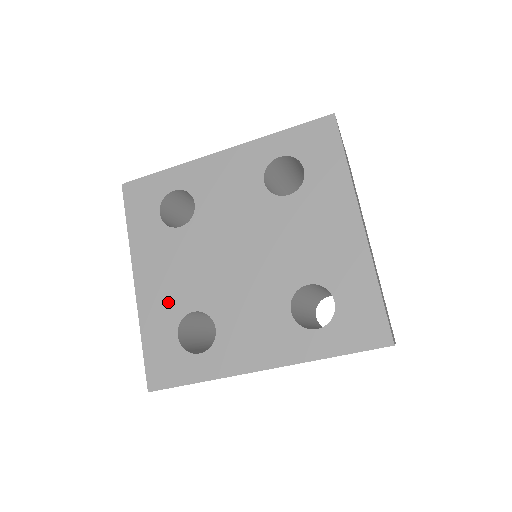
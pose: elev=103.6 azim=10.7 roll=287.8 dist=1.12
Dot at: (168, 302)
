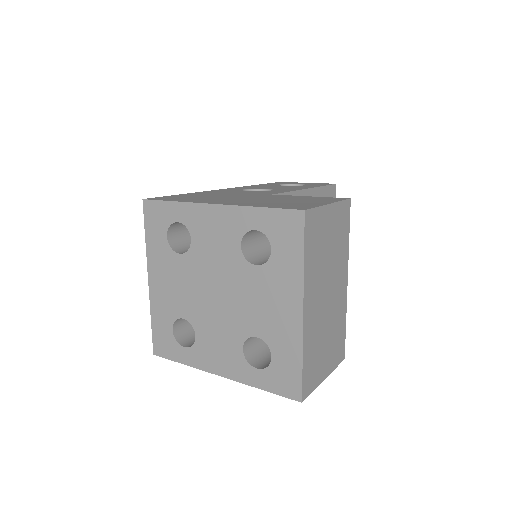
Dot at: (168, 304)
